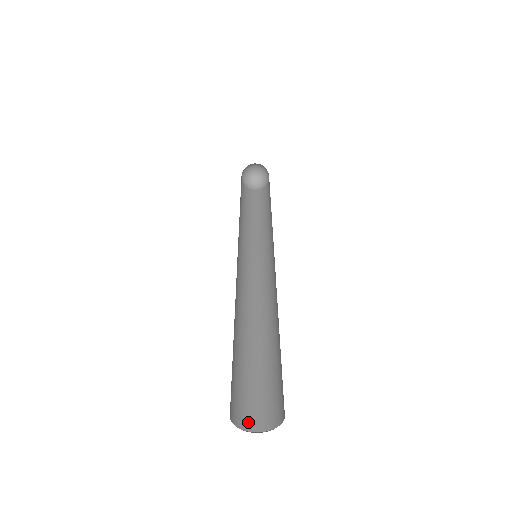
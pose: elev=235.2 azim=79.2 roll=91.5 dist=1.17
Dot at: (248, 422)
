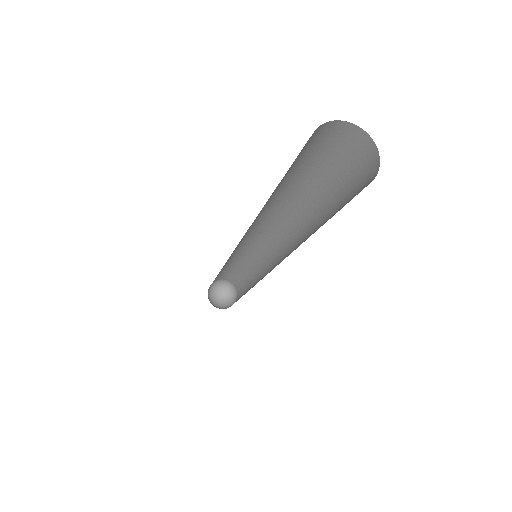
Dot at: occluded
